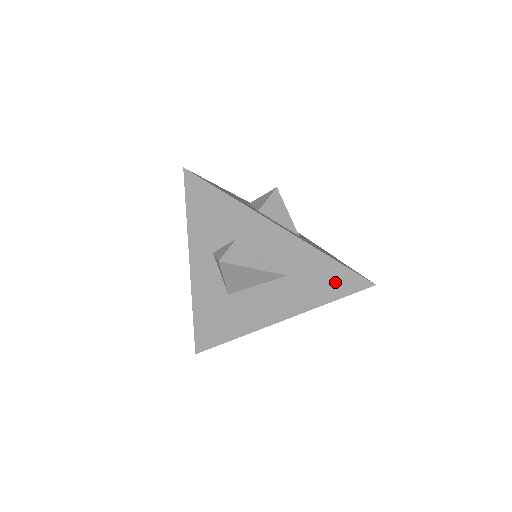
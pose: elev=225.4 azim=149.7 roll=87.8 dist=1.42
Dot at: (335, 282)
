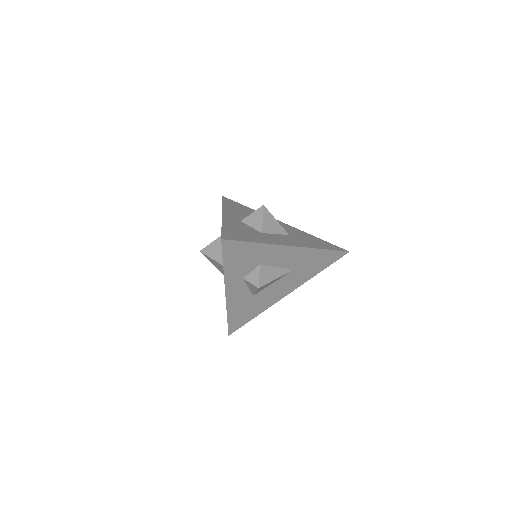
Dot at: (325, 260)
